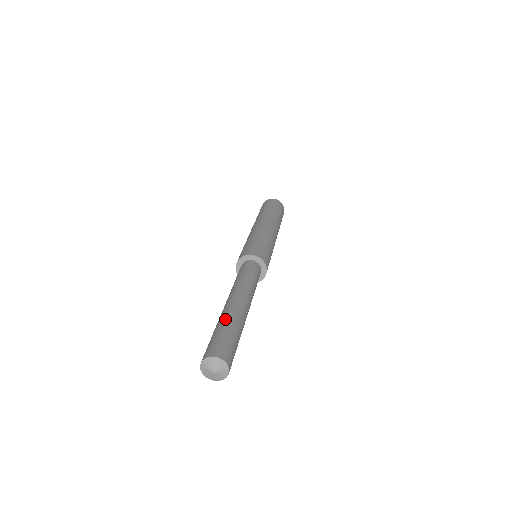
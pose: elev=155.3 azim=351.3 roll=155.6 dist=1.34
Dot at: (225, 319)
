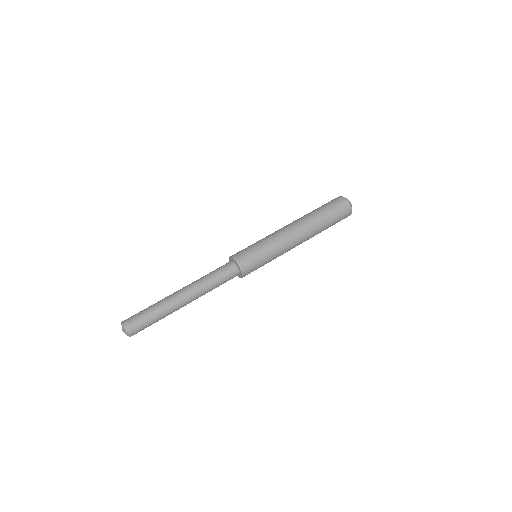
Dot at: occluded
